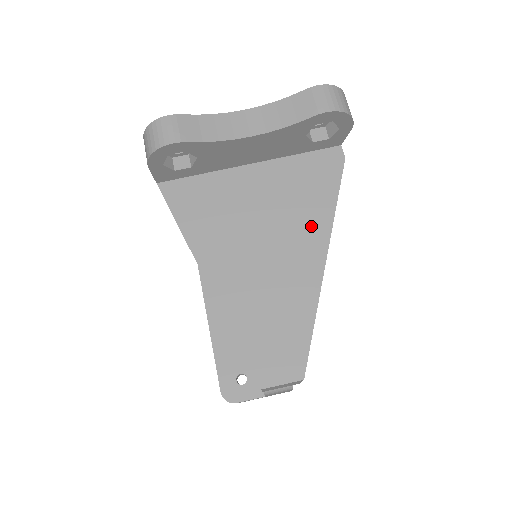
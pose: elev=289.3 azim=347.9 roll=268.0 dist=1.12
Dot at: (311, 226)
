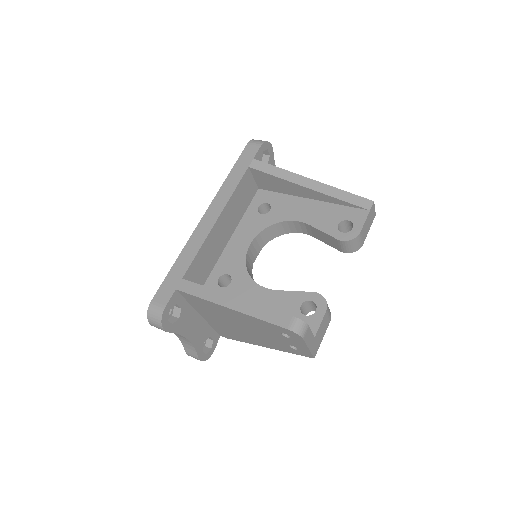
Dot at: occluded
